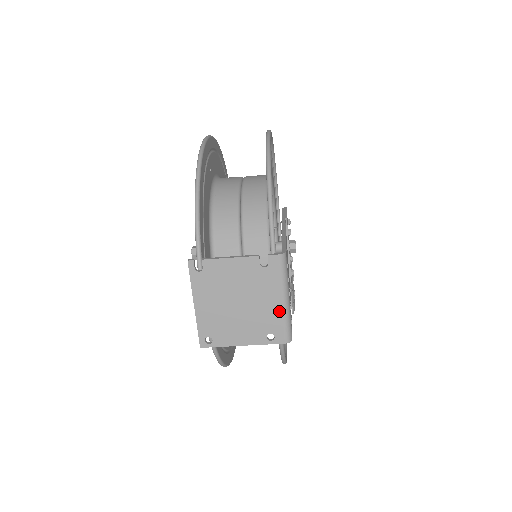
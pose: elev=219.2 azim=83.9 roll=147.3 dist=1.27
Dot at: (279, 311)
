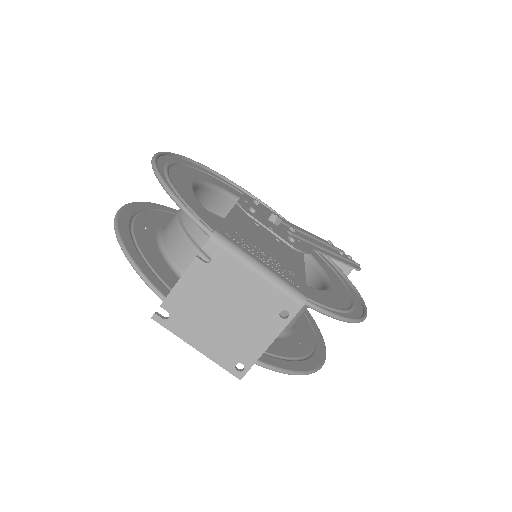
Dot at: (264, 285)
